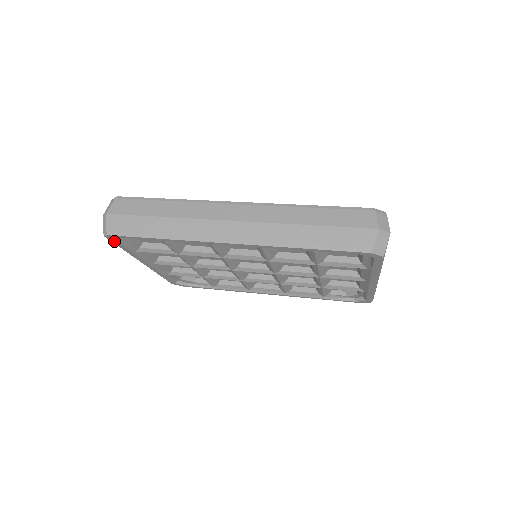
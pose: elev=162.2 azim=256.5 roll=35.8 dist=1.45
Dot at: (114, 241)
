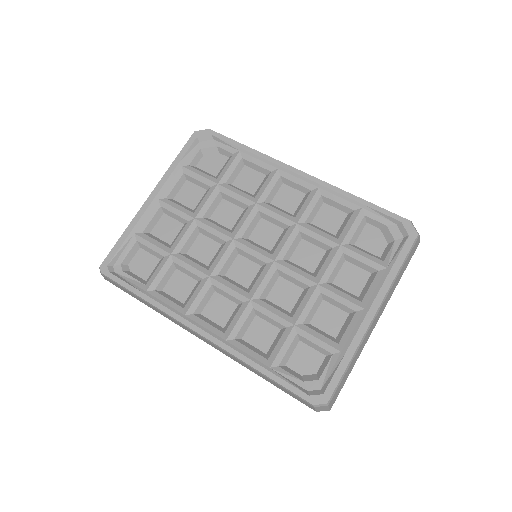
Dot at: occluded
